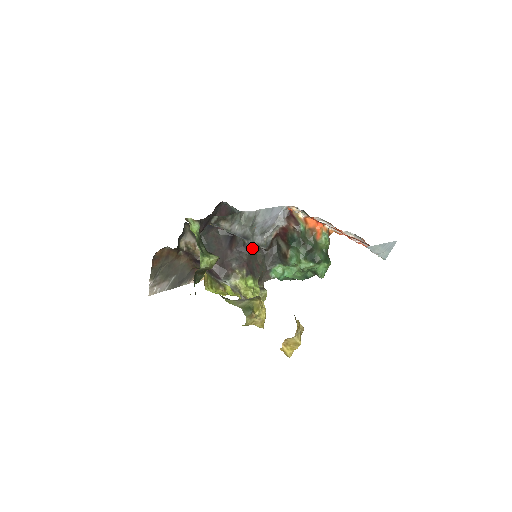
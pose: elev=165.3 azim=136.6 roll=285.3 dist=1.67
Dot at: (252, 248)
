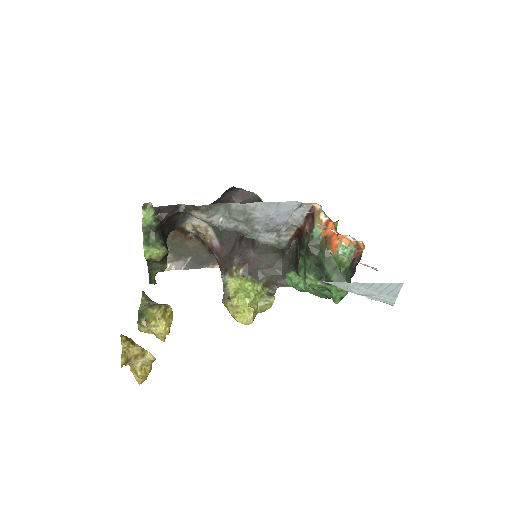
Dot at: (262, 245)
